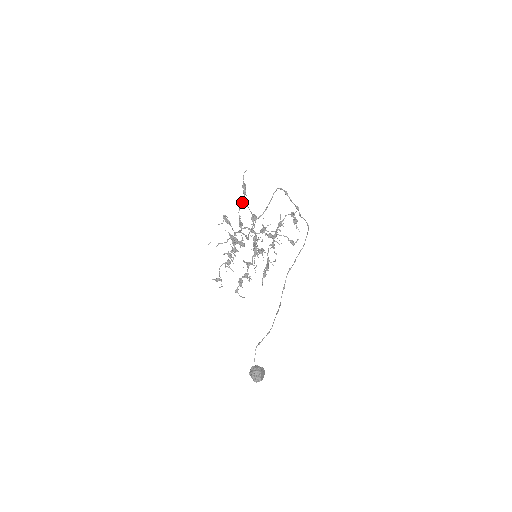
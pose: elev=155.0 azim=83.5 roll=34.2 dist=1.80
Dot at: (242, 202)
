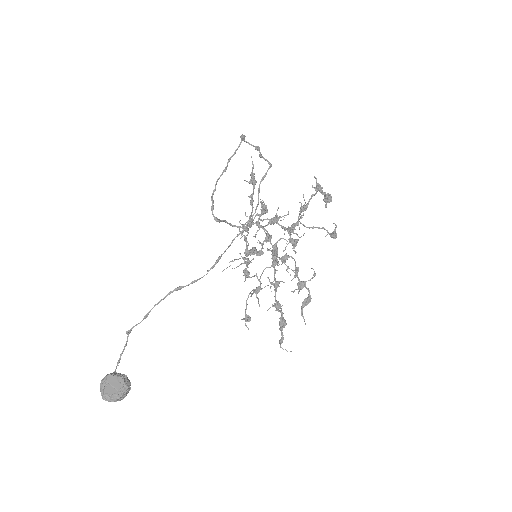
Dot at: (250, 195)
